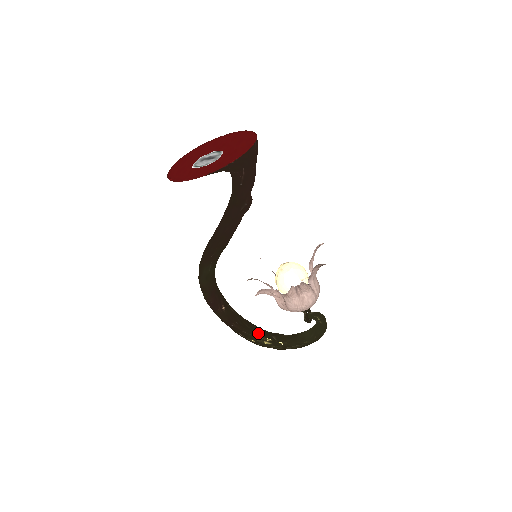
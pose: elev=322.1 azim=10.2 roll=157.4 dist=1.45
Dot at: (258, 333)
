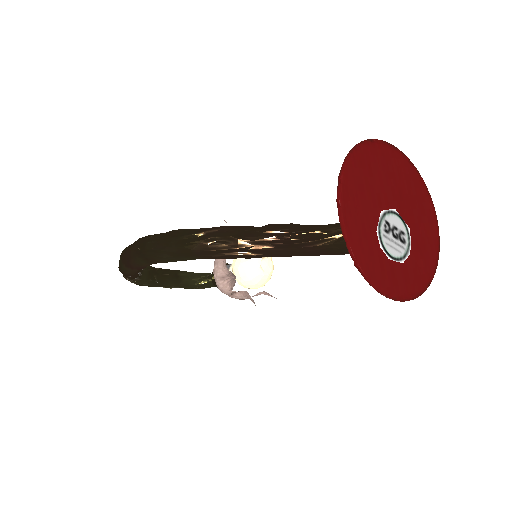
Dot at: (145, 275)
